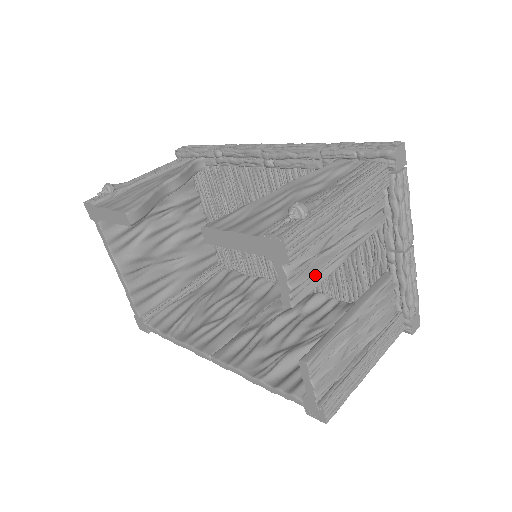
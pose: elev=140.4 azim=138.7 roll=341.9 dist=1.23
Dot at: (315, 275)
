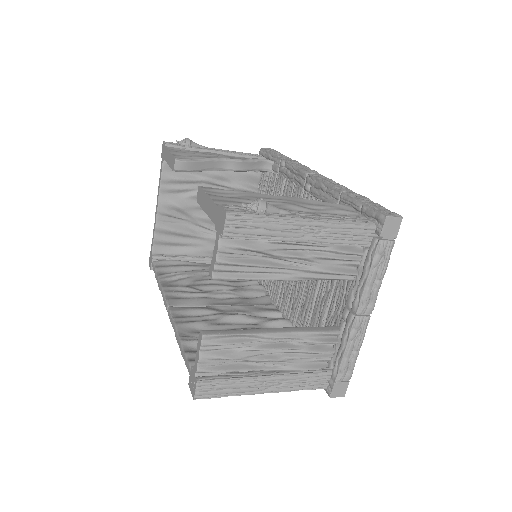
Dot at: (250, 269)
